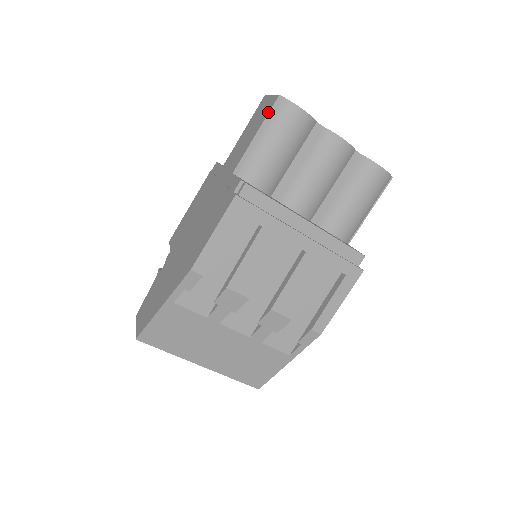
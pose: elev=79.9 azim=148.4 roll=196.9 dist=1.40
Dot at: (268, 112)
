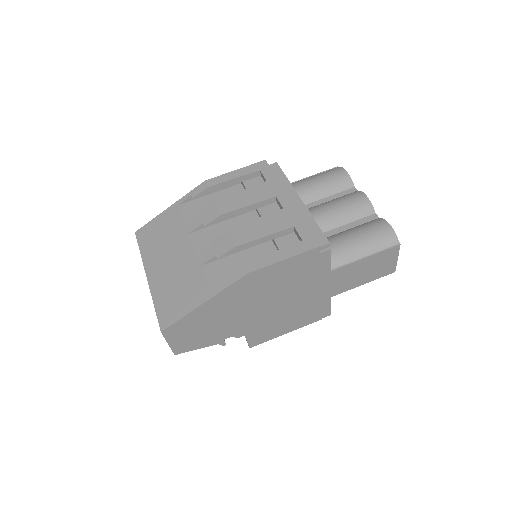
Dot at: (325, 171)
